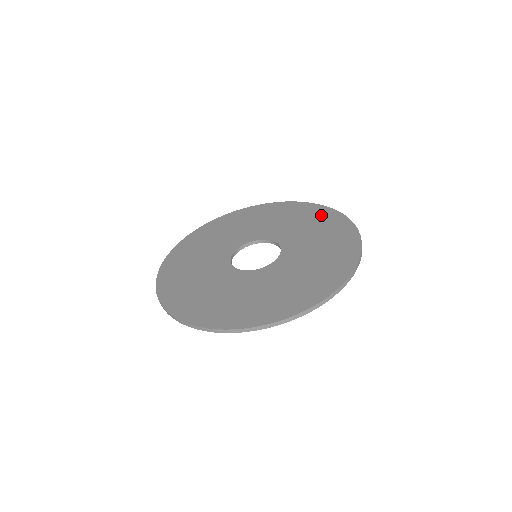
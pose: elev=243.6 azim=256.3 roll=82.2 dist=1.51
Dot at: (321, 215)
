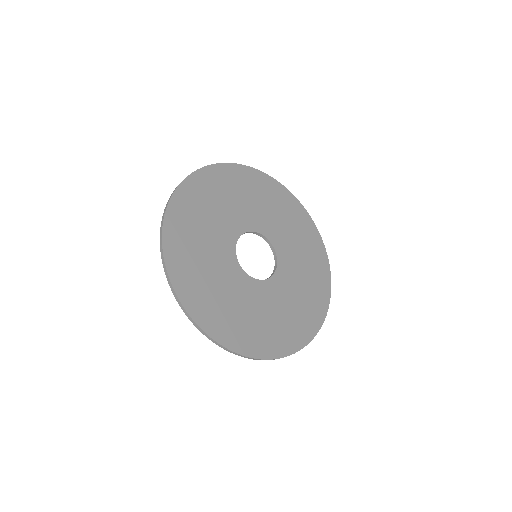
Dot at: (308, 230)
